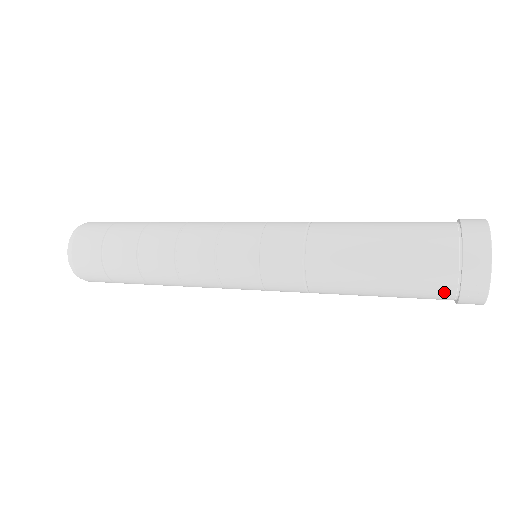
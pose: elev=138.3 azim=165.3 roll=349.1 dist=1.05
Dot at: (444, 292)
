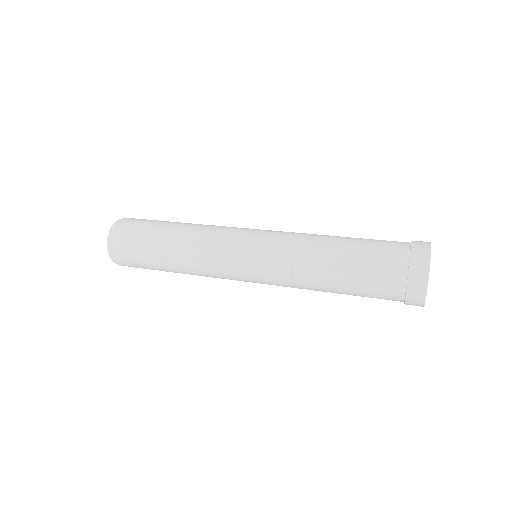
Dot at: (394, 299)
